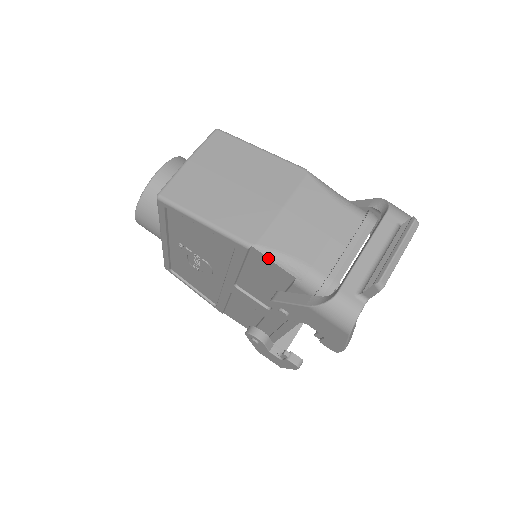
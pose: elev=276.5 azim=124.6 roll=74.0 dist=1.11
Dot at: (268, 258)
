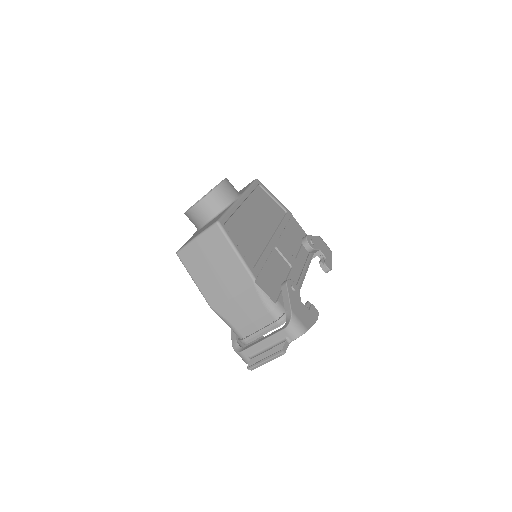
Dot at: (219, 316)
